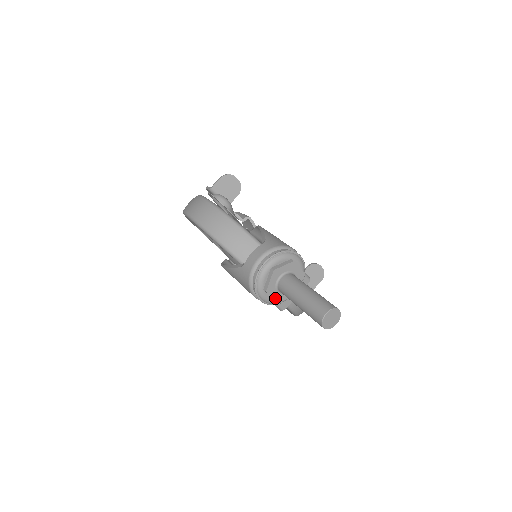
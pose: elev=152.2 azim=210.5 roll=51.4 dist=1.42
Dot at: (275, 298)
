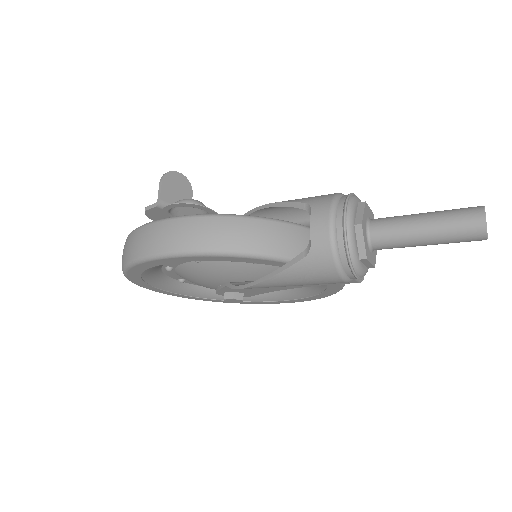
Dot at: (372, 262)
